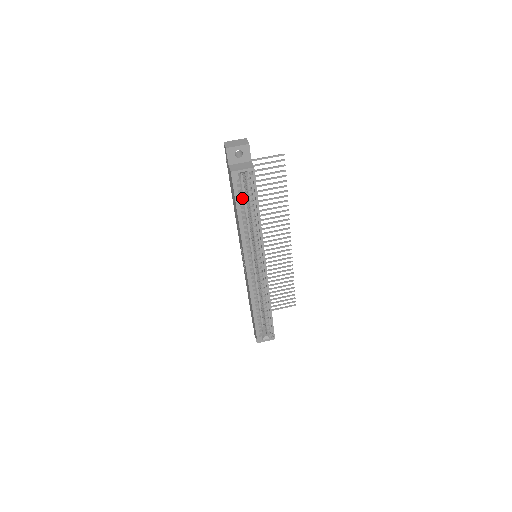
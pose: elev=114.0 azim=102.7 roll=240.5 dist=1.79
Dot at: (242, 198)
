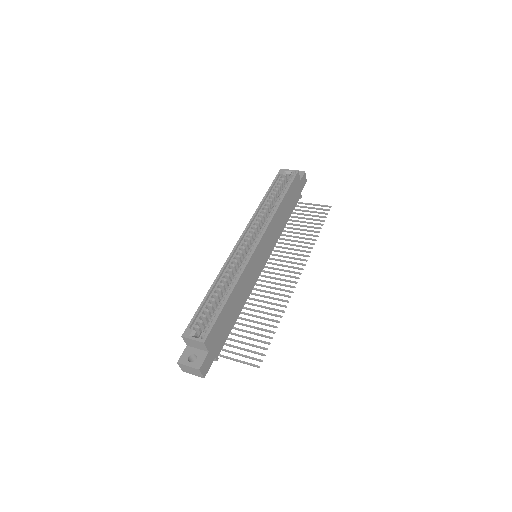
Dot at: (277, 189)
